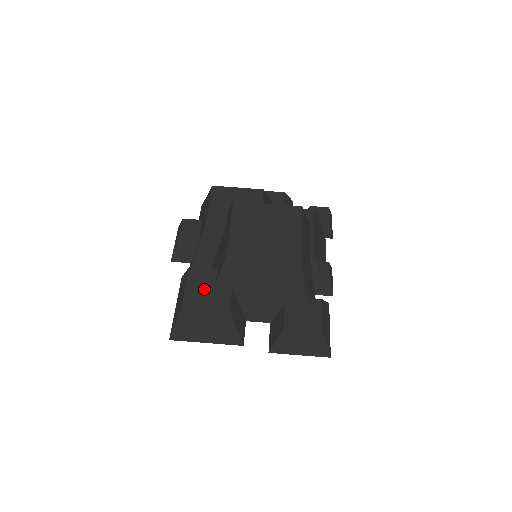
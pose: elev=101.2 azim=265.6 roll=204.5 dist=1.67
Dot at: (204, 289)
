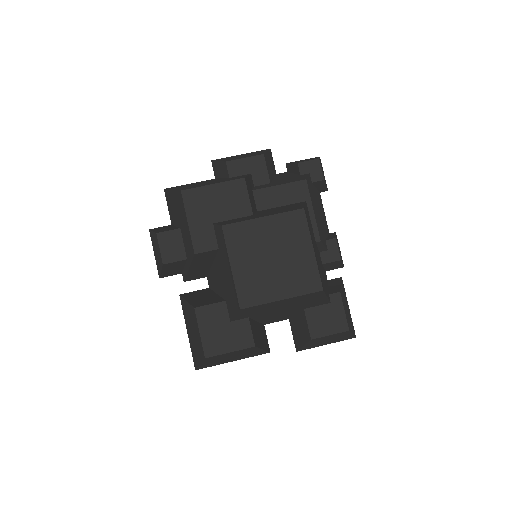
Dot at: (220, 331)
